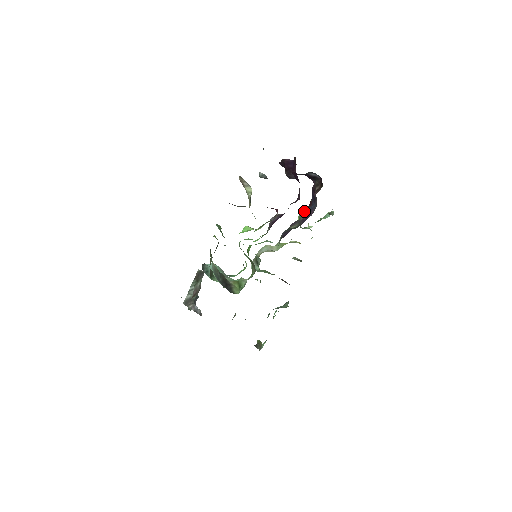
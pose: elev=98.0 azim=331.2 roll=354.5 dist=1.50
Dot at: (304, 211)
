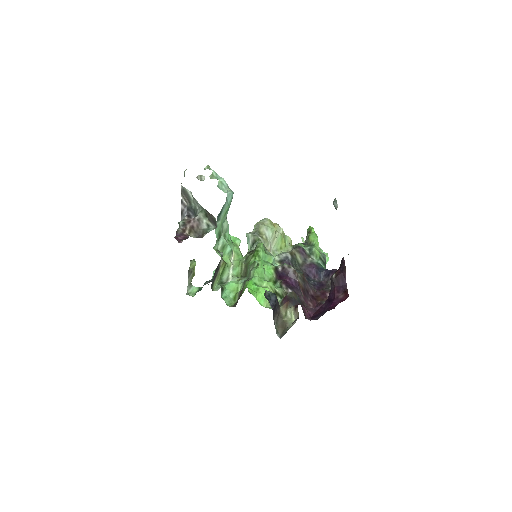
Dot at: (317, 254)
